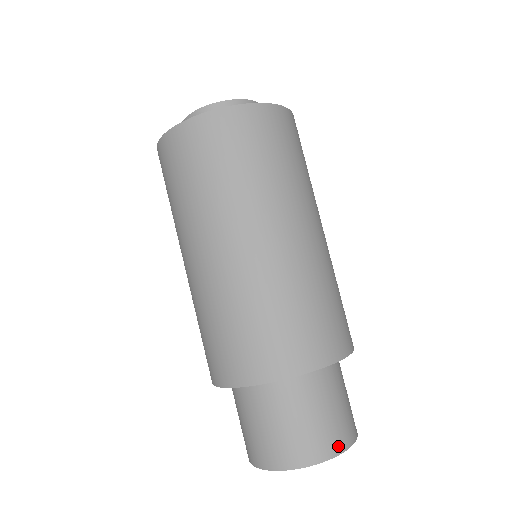
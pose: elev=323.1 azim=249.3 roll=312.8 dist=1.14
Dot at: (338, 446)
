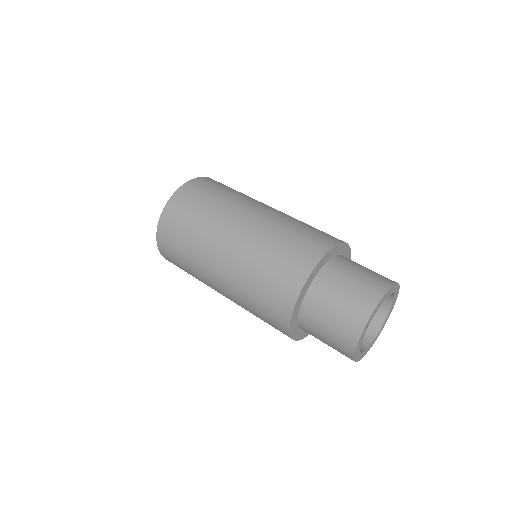
Dot at: occluded
